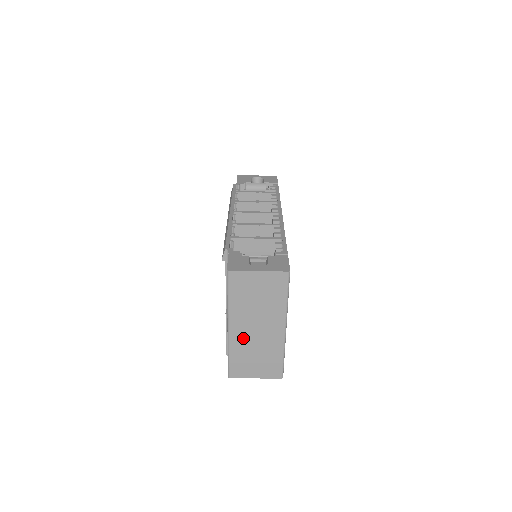
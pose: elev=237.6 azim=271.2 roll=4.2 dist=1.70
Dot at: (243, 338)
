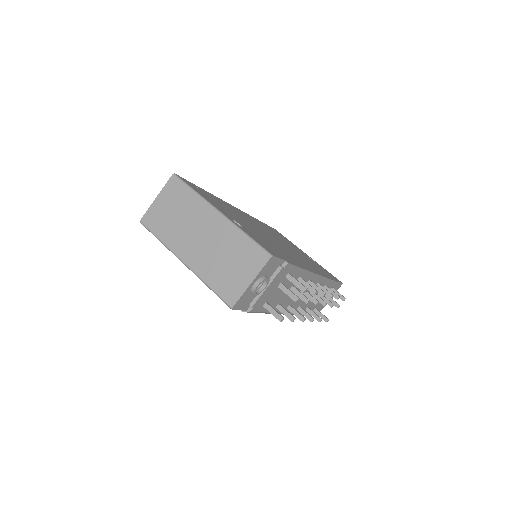
Dot at: (201, 258)
